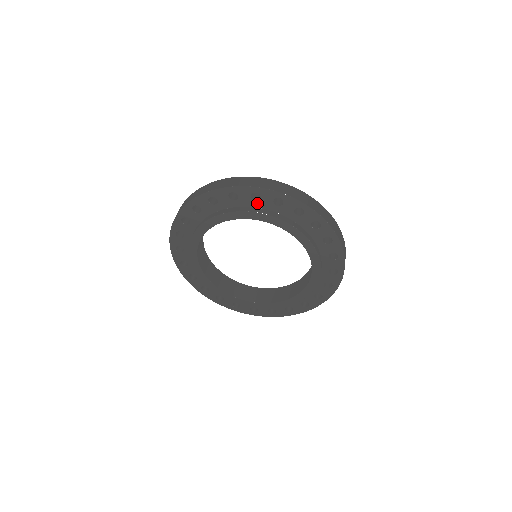
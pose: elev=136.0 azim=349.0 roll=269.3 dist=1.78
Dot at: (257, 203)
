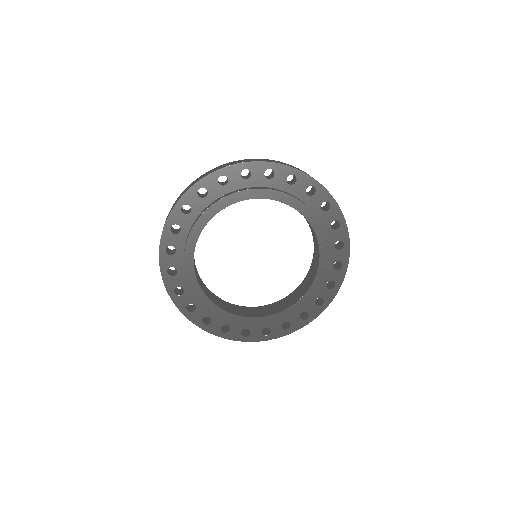
Dot at: (227, 187)
